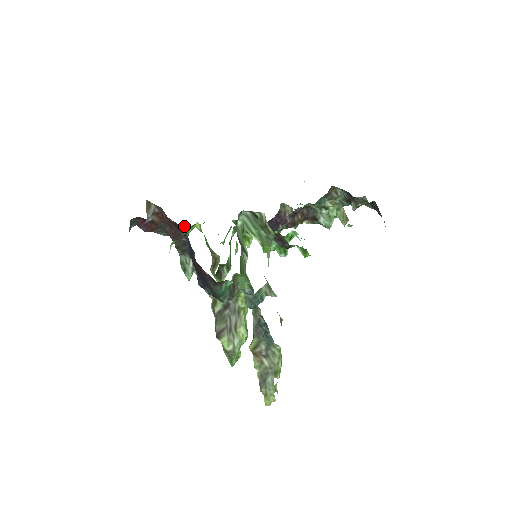
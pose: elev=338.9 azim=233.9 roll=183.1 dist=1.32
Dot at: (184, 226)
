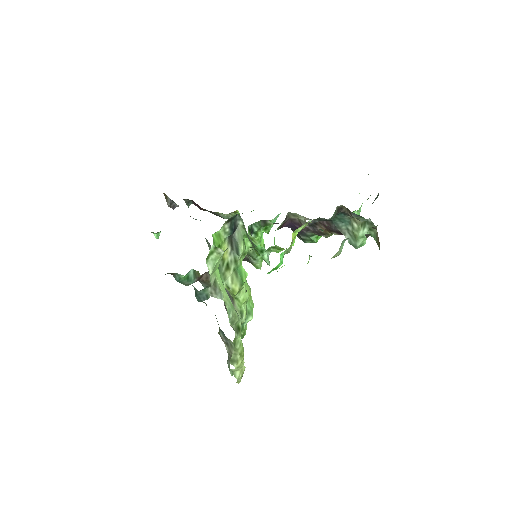
Dot at: (221, 213)
